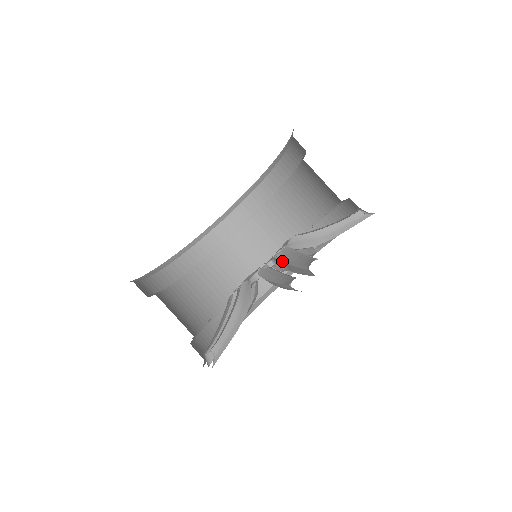
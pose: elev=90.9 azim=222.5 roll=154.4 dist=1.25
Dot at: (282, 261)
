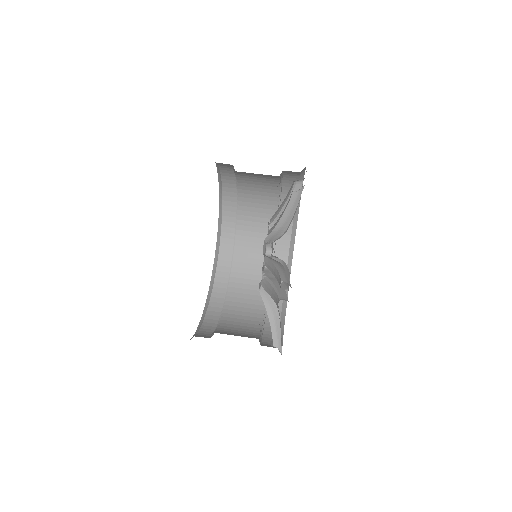
Dot at: occluded
